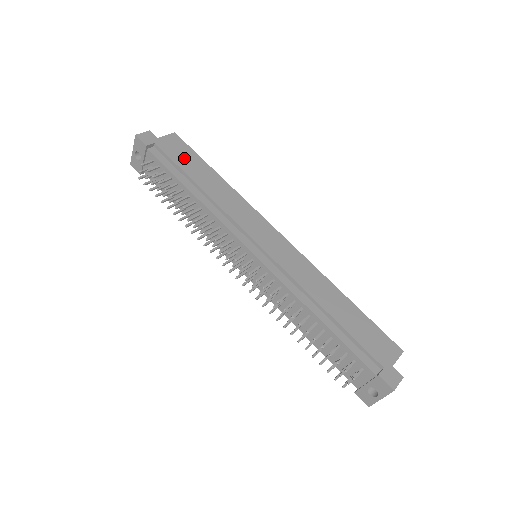
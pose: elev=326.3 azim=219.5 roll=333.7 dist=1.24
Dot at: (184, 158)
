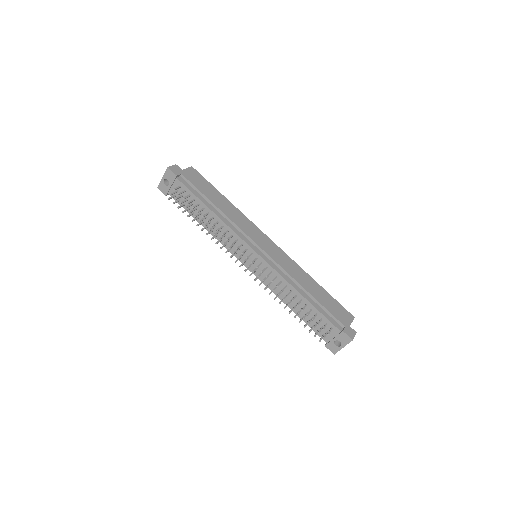
Dot at: (202, 185)
